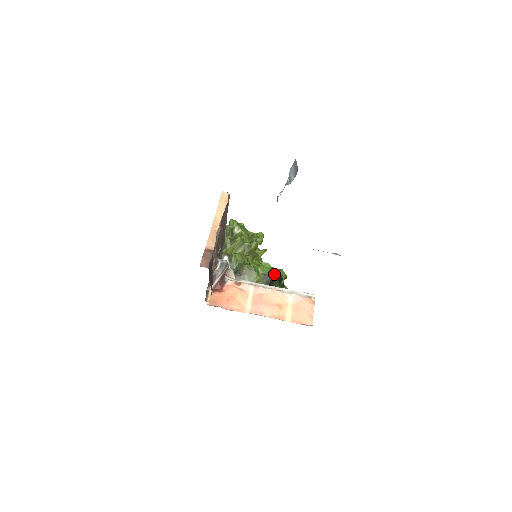
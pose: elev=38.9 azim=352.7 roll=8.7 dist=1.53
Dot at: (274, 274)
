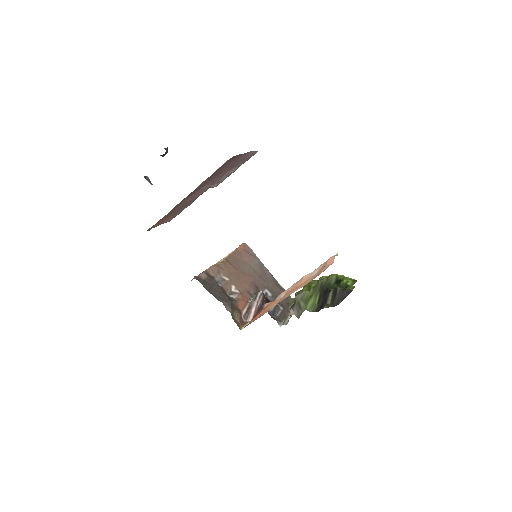
Dot at: (324, 279)
